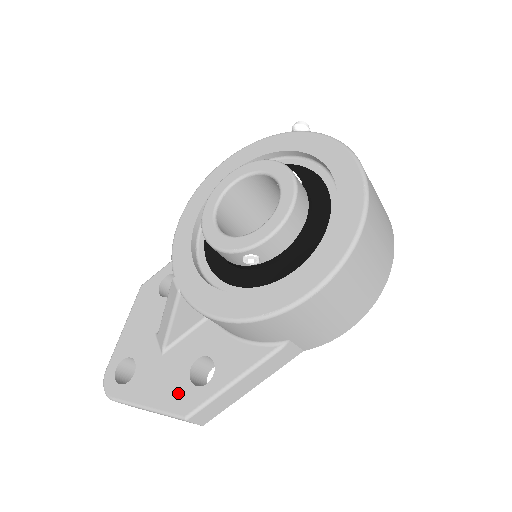
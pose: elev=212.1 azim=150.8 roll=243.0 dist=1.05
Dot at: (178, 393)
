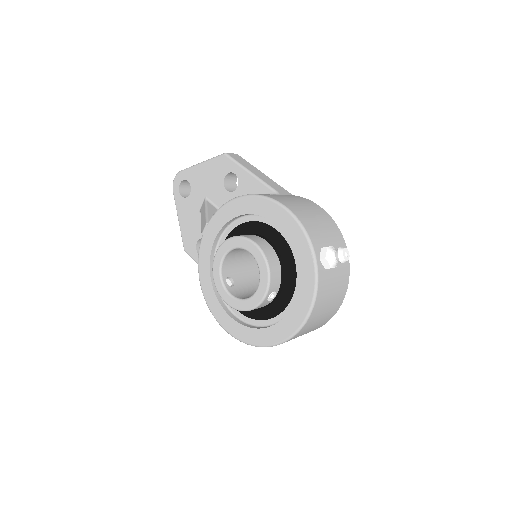
Dot at: (190, 238)
